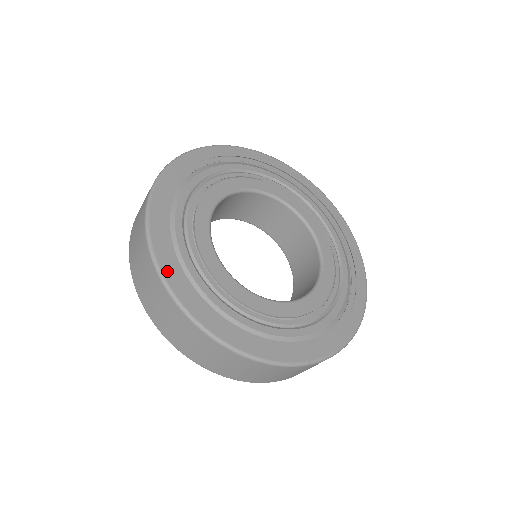
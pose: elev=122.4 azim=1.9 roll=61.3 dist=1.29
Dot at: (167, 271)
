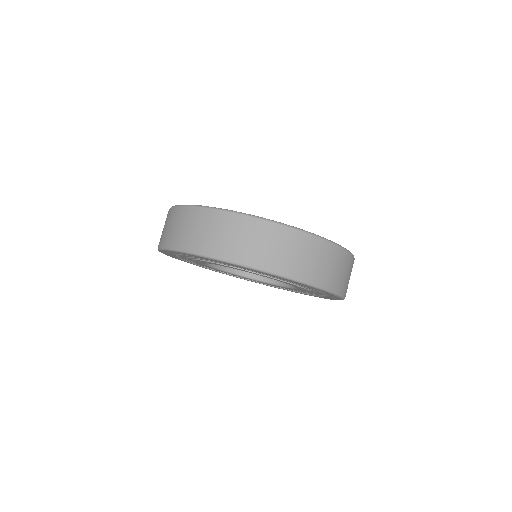
Dot at: occluded
